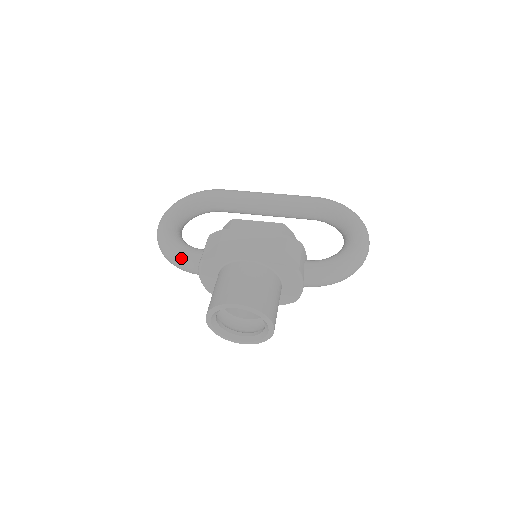
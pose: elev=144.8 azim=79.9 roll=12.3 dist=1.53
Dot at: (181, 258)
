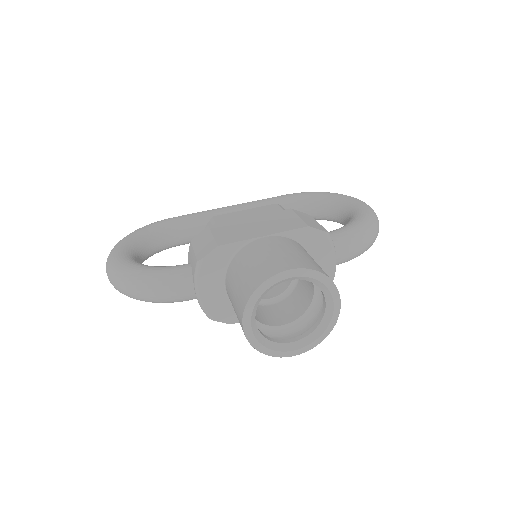
Dot at: (162, 279)
